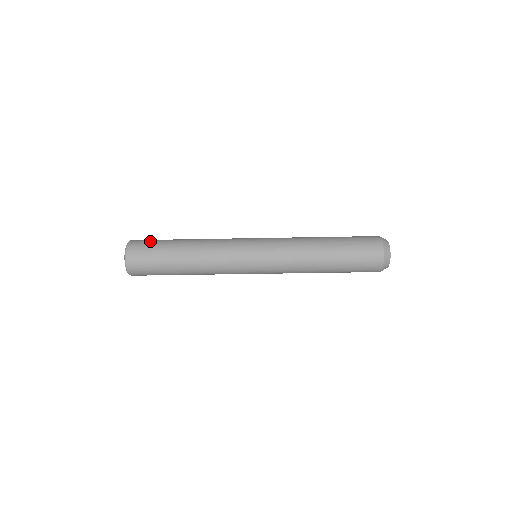
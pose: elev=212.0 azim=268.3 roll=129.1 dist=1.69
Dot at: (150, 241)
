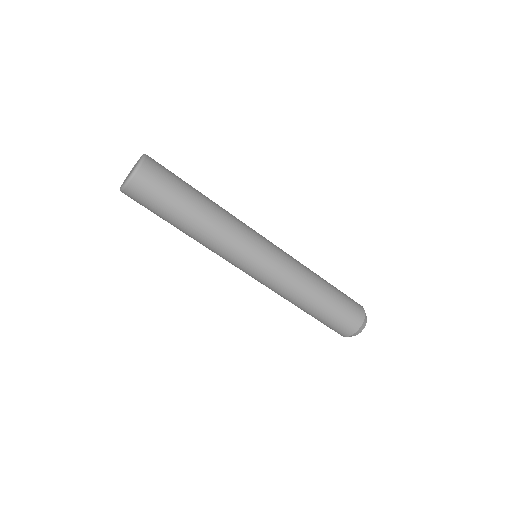
Dot at: occluded
